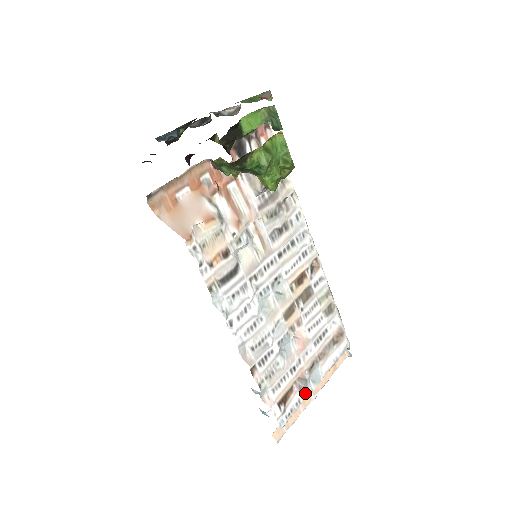
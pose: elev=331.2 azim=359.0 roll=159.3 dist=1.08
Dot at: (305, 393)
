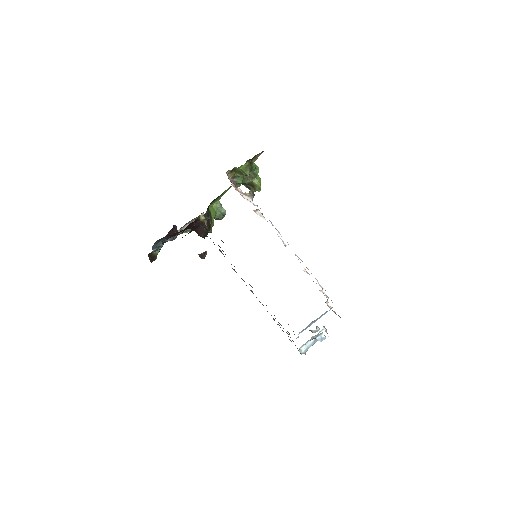
Dot at: occluded
